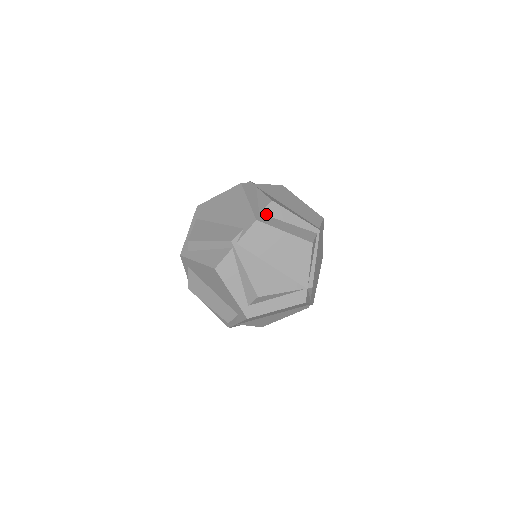
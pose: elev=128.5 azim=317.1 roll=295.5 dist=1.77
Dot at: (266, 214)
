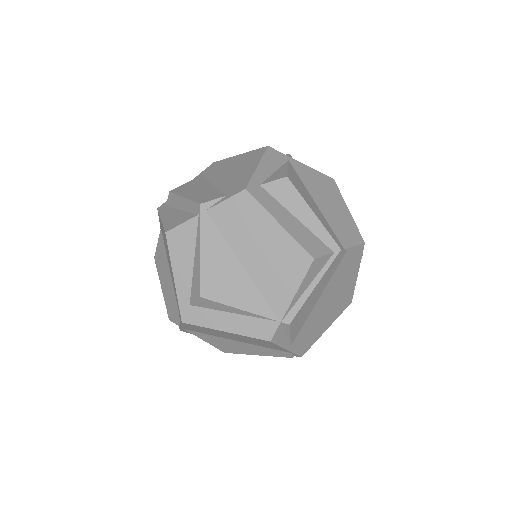
Dot at: (269, 191)
